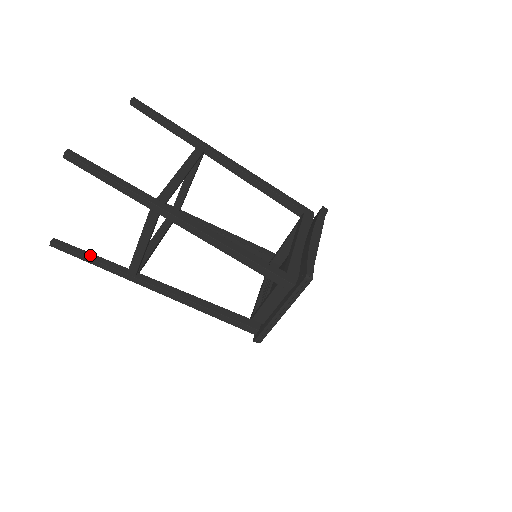
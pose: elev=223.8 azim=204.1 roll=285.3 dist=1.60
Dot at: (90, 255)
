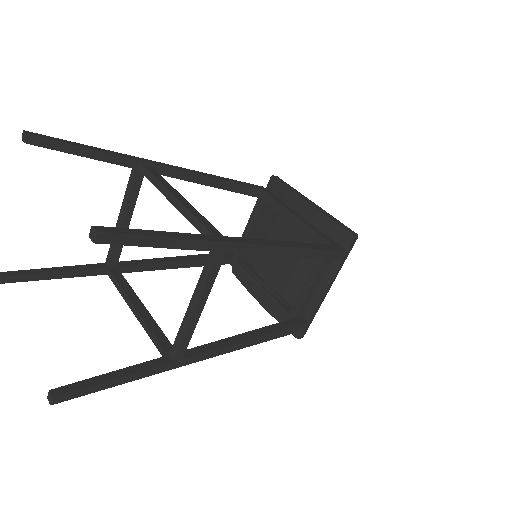
Dot at: (115, 374)
